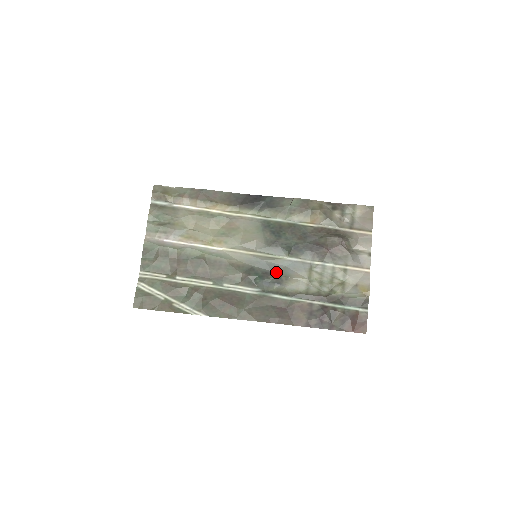
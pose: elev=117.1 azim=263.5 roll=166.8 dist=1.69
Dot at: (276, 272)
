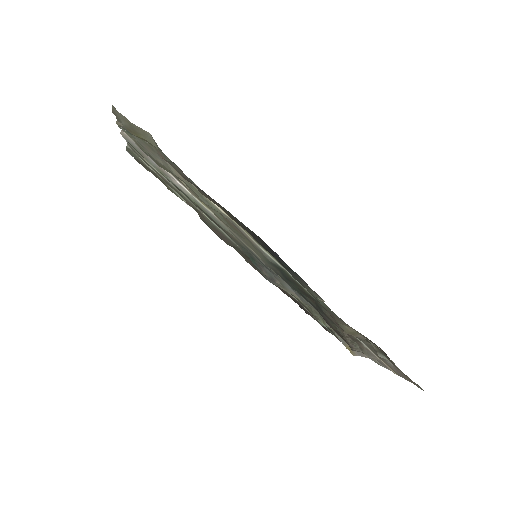
Dot at: (273, 275)
